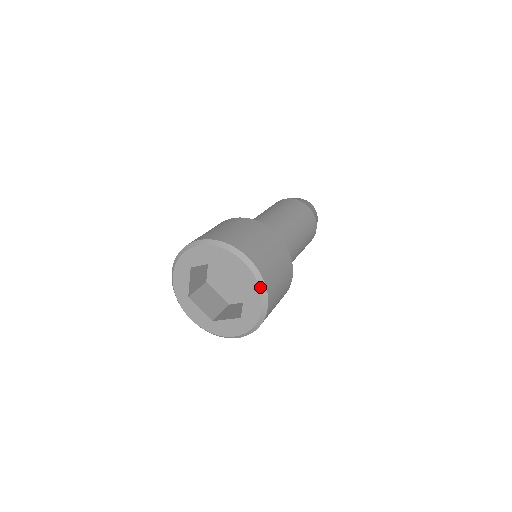
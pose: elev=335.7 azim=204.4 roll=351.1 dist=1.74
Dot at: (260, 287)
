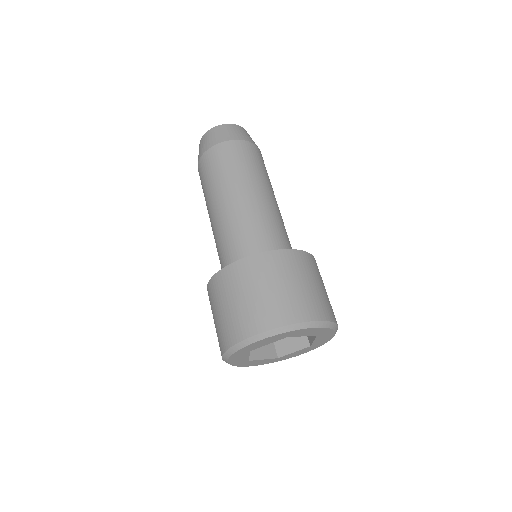
Dot at: occluded
